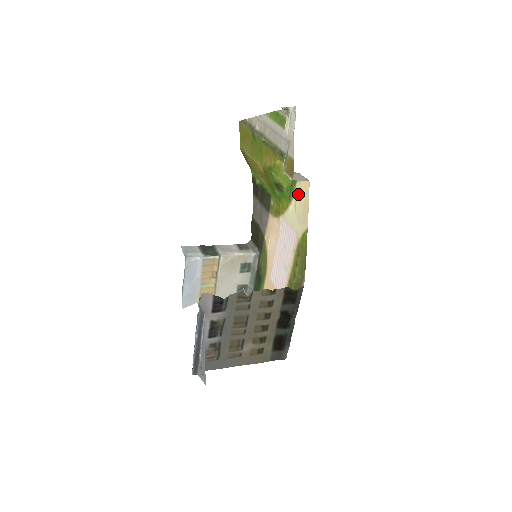
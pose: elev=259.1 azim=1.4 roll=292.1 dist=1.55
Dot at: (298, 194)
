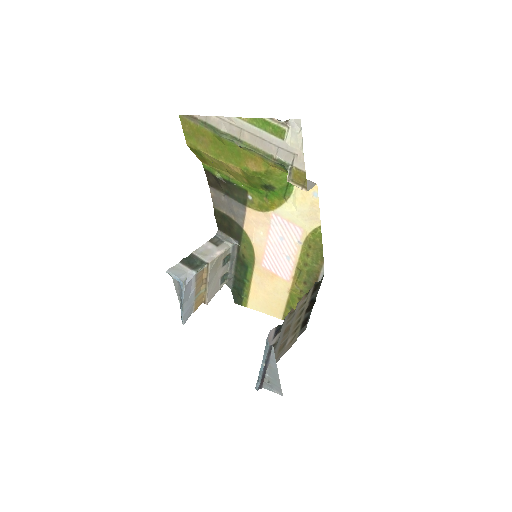
Dot at: (299, 194)
